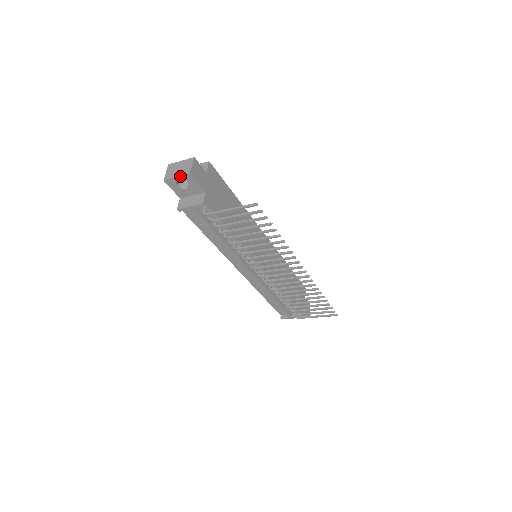
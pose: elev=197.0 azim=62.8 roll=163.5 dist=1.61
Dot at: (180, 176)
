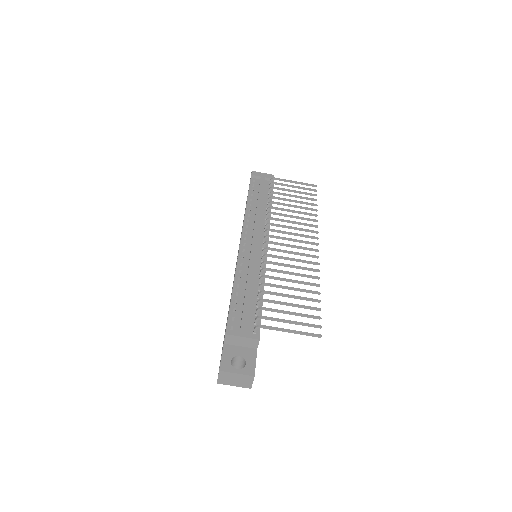
Dot at: (265, 174)
